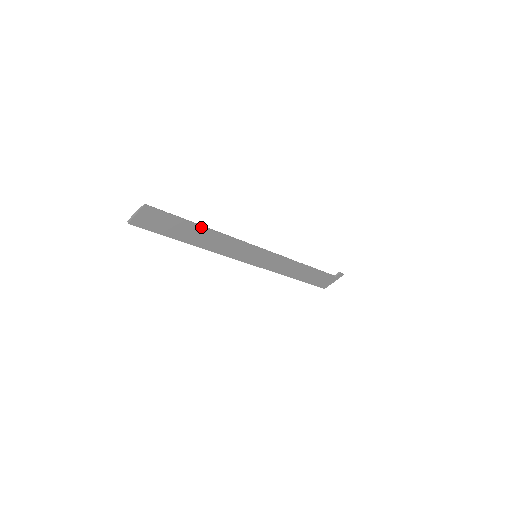
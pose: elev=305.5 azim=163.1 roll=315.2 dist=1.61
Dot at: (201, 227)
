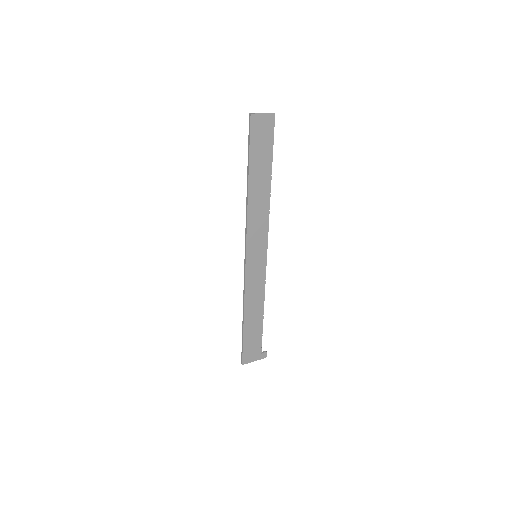
Dot at: (270, 177)
